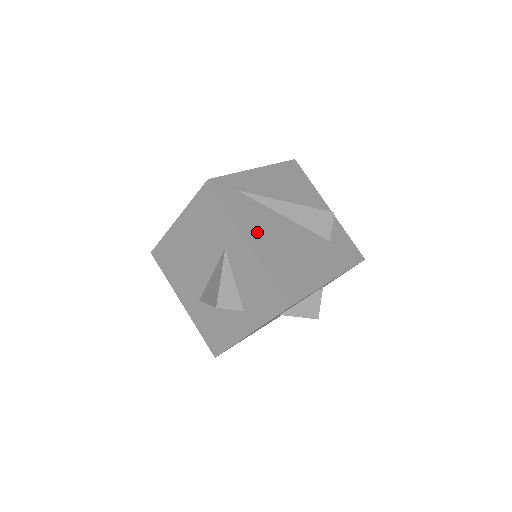
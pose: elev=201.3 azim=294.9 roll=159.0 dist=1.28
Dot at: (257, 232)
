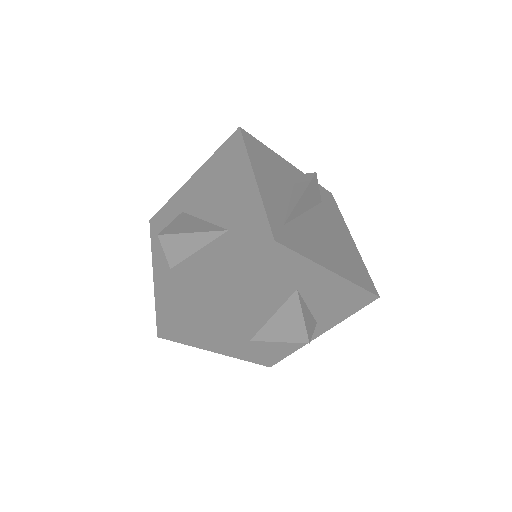
Dot at: (324, 255)
